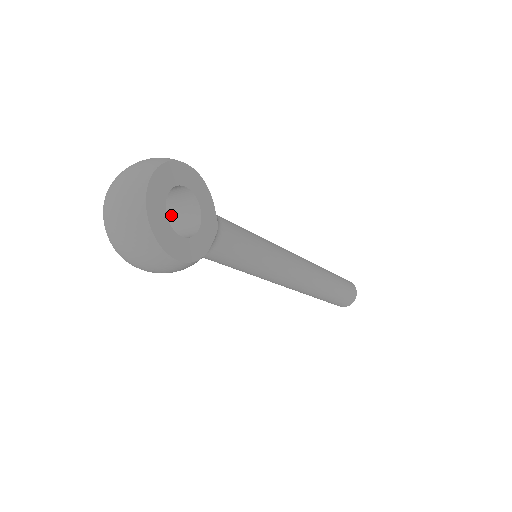
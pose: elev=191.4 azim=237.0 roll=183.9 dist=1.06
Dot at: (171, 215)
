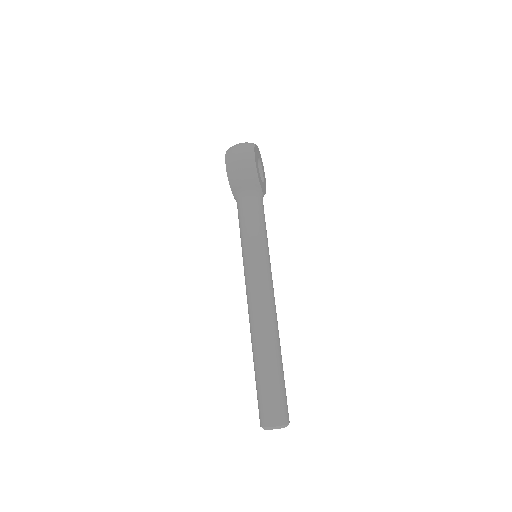
Dot at: occluded
